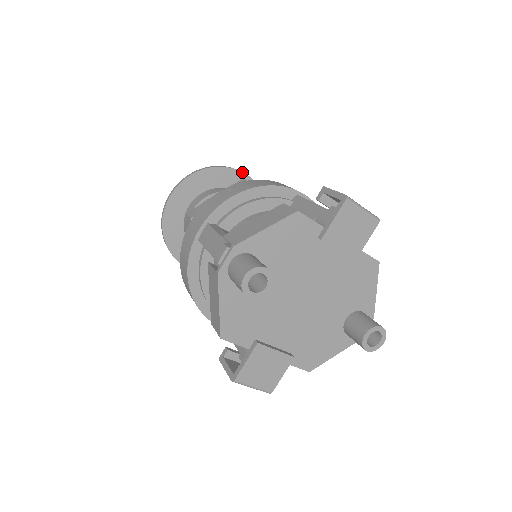
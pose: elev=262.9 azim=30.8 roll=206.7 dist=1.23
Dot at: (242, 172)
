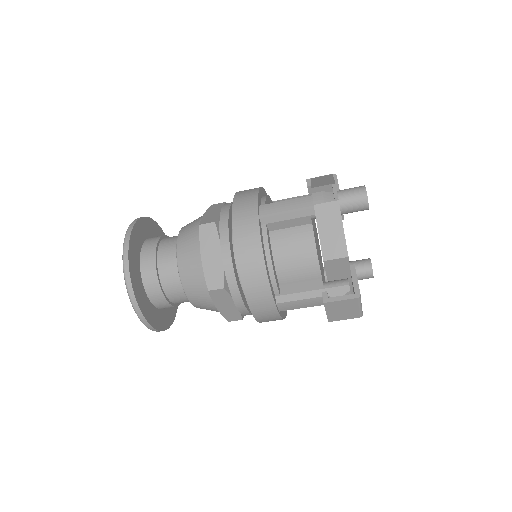
Dot at: (160, 227)
